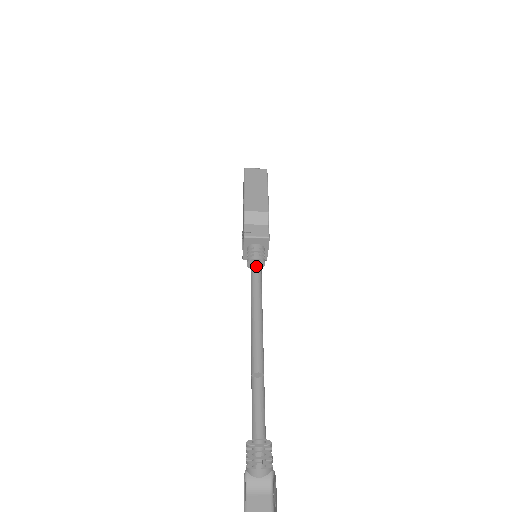
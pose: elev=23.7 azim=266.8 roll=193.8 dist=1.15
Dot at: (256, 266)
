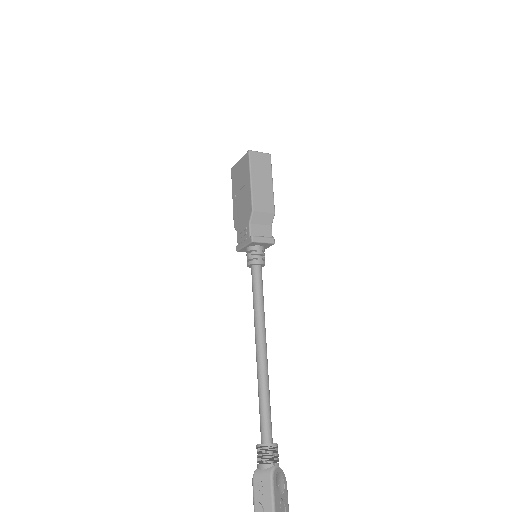
Dot at: (259, 271)
